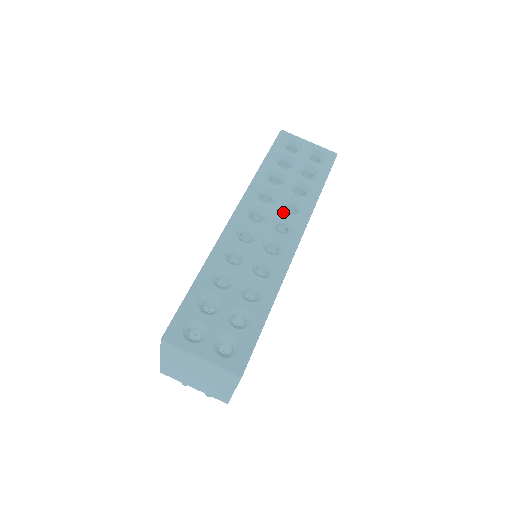
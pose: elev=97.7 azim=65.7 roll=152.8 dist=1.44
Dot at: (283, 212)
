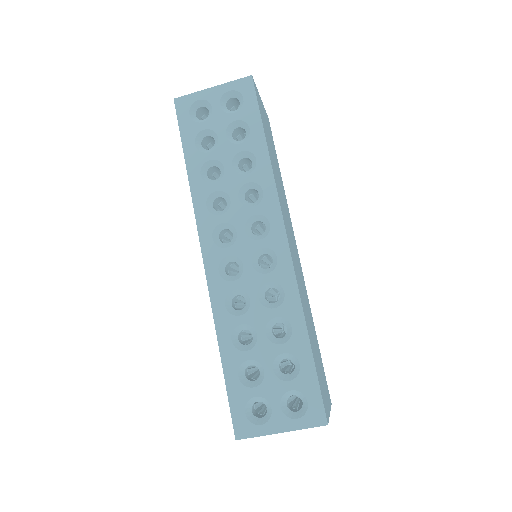
Dot at: (247, 211)
